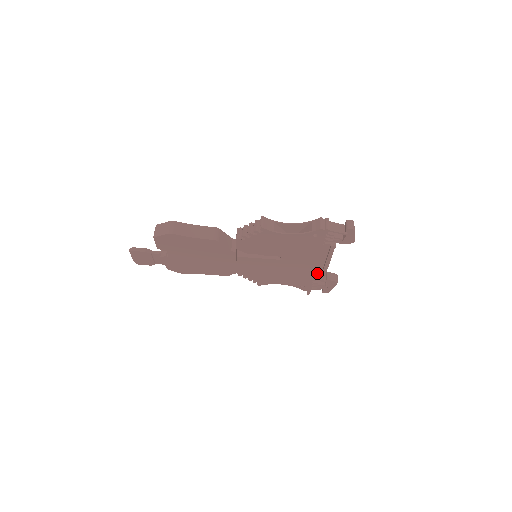
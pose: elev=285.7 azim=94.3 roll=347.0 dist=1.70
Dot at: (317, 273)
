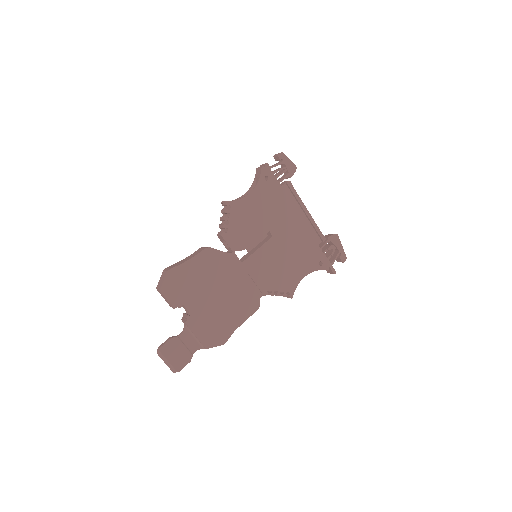
Dot at: (313, 234)
